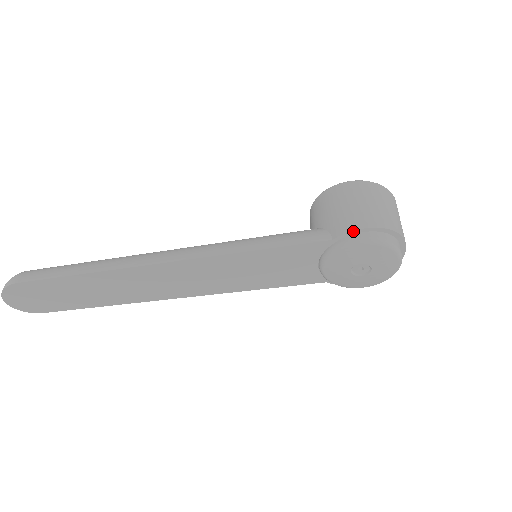
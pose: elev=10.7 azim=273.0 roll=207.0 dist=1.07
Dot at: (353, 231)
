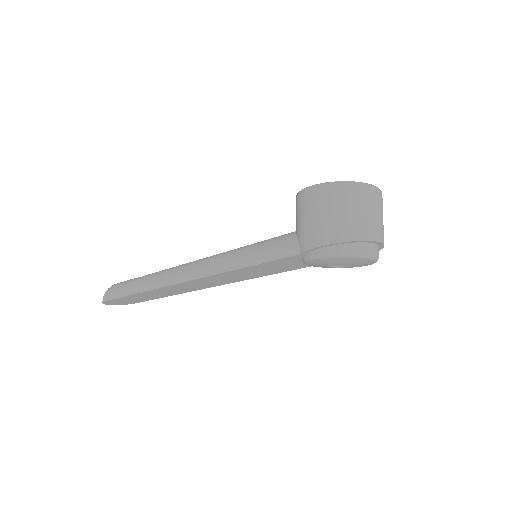
Dot at: (313, 249)
